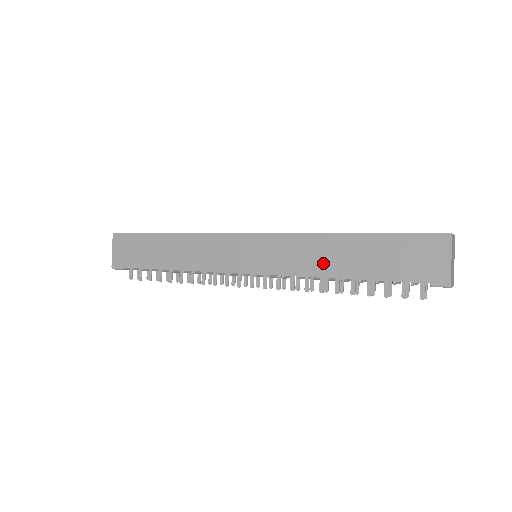
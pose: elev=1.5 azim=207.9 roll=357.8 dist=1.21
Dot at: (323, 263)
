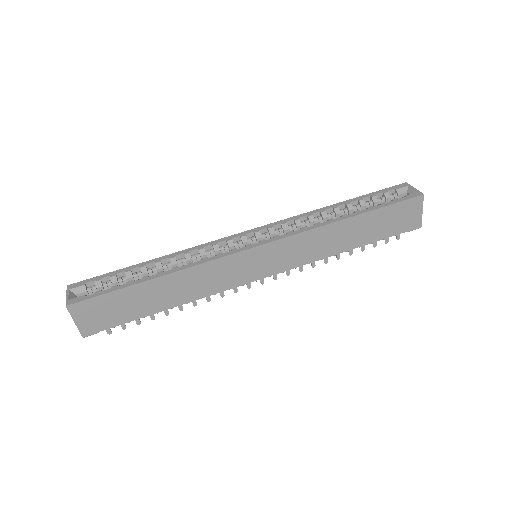
Dot at: (332, 246)
